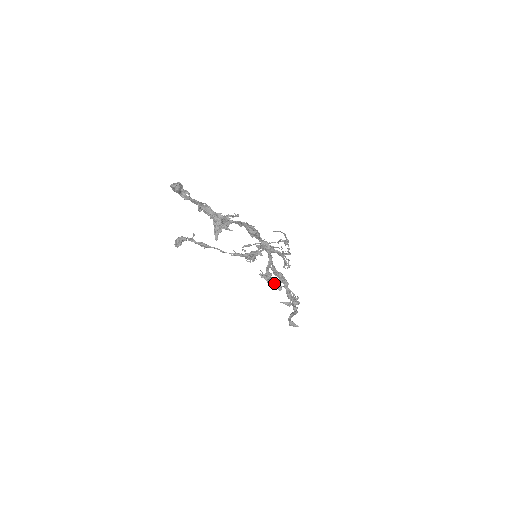
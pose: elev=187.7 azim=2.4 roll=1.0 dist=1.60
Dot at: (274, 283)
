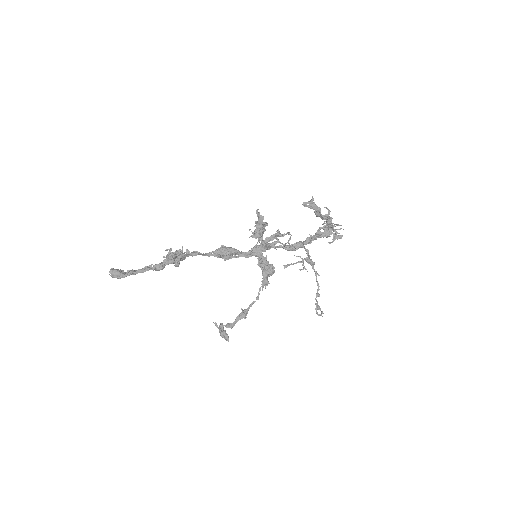
Dot at: (257, 223)
